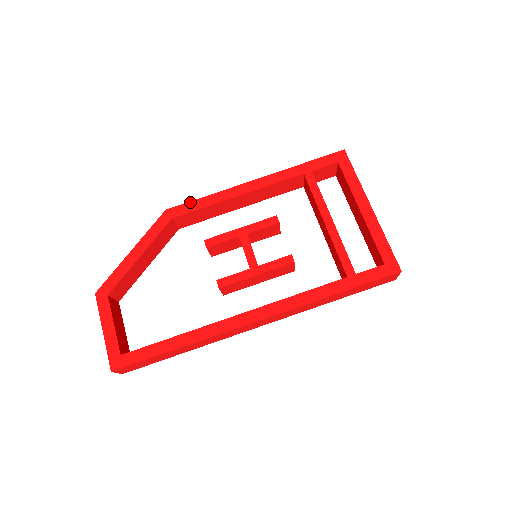
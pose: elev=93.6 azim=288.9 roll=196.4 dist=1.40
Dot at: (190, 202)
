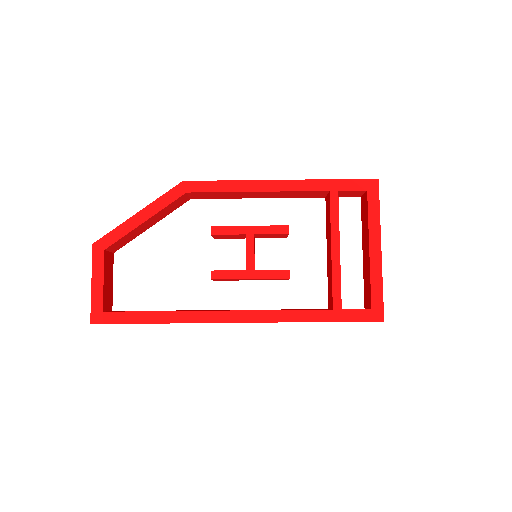
Dot at: (209, 181)
